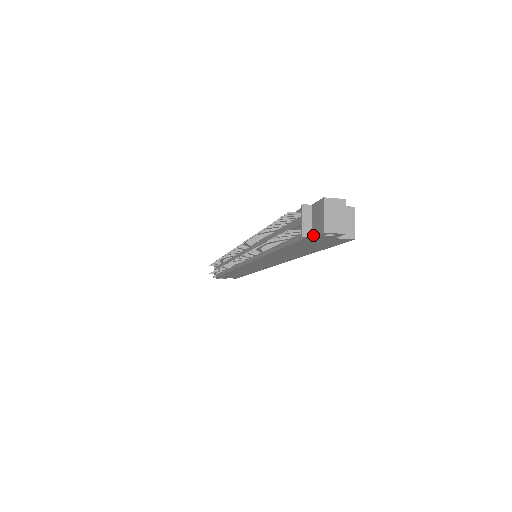
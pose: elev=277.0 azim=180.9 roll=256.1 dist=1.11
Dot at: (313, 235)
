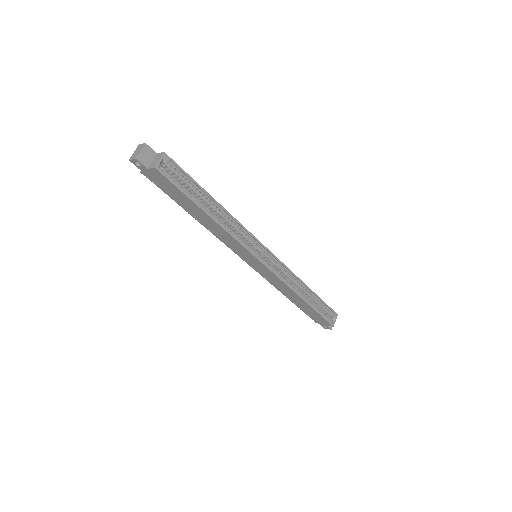
Dot at: (141, 169)
